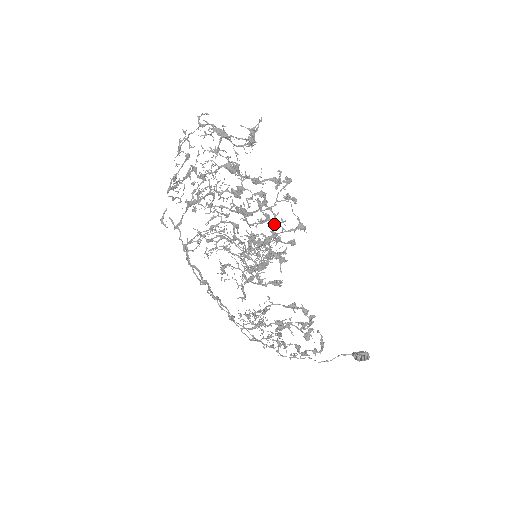
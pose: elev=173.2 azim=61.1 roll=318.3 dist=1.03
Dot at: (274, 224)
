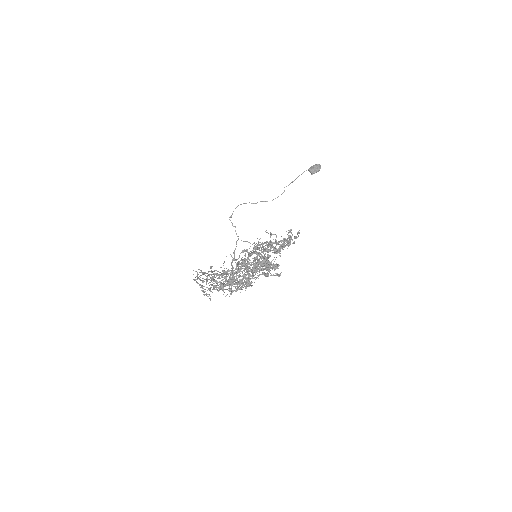
Dot at: occluded
